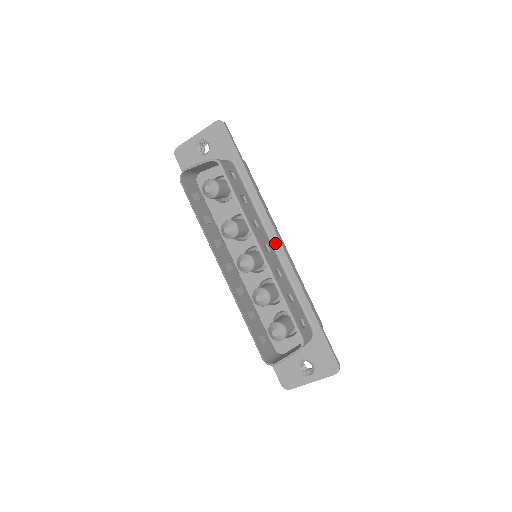
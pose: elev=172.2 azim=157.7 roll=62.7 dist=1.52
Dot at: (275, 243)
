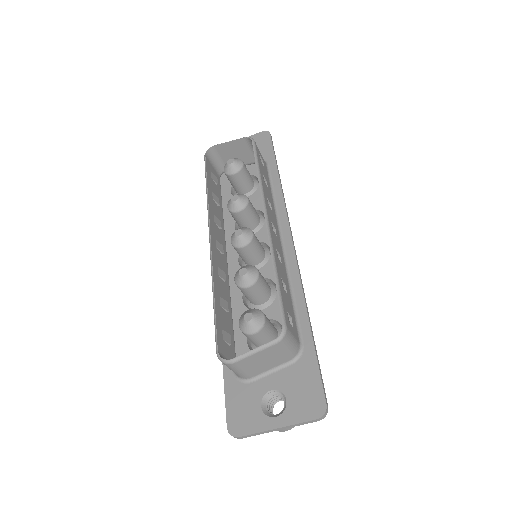
Dot at: (285, 238)
